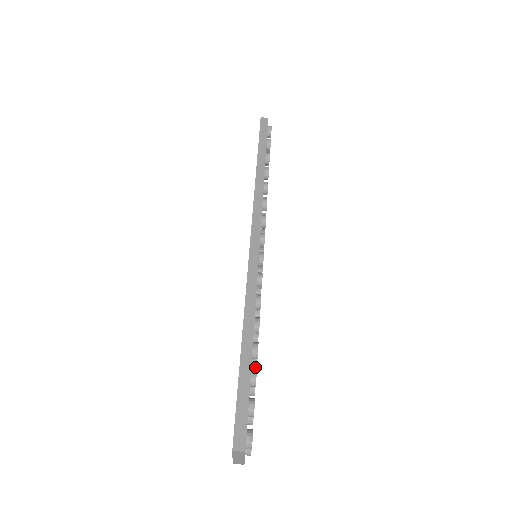
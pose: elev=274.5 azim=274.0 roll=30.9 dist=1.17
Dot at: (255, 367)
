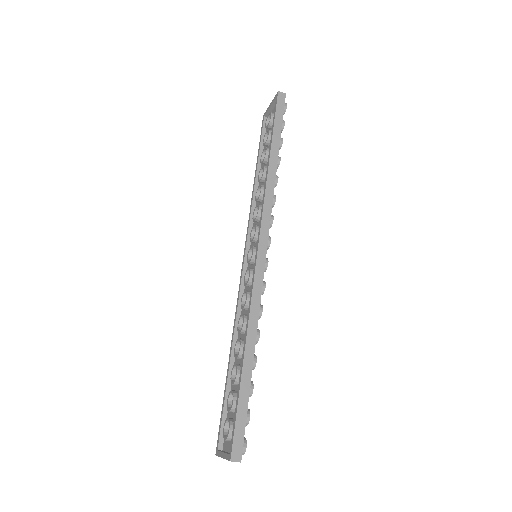
Dot at: occluded
